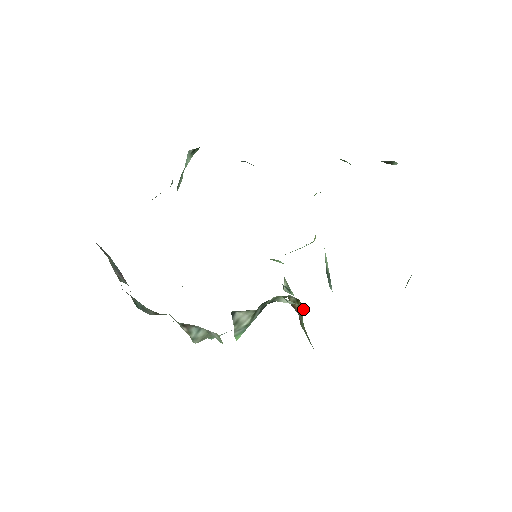
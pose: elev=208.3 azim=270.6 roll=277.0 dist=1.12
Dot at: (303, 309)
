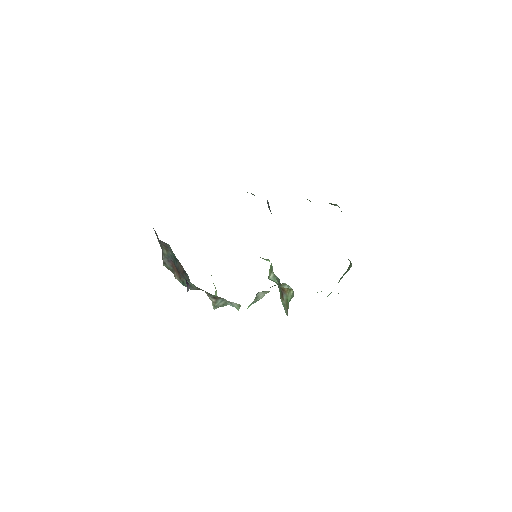
Dot at: (292, 292)
